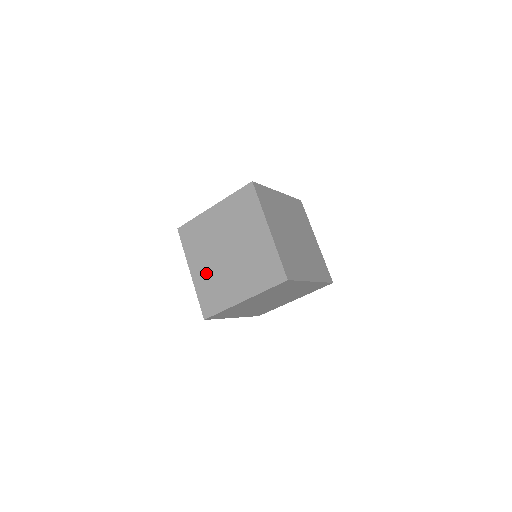
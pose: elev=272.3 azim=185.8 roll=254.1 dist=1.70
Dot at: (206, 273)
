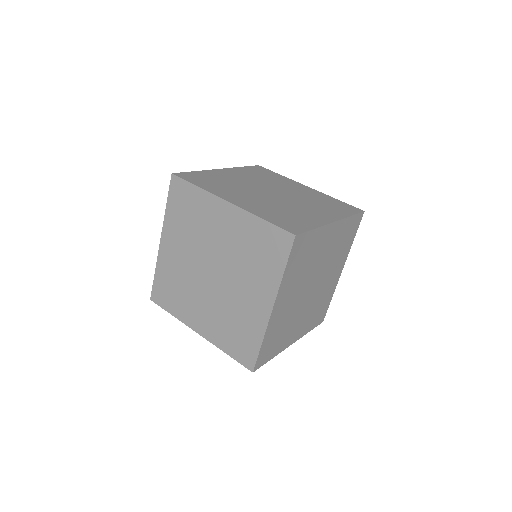
Dot at: (211, 318)
